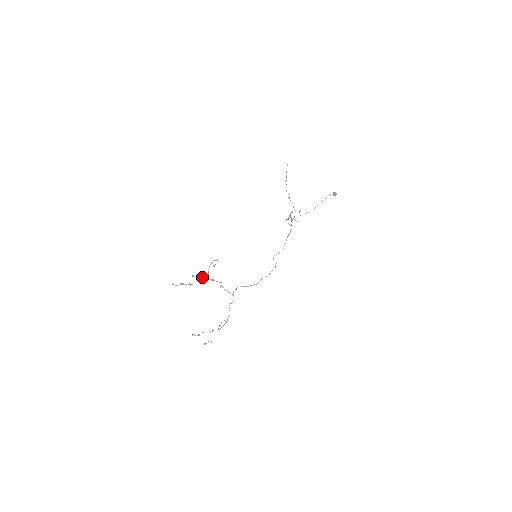
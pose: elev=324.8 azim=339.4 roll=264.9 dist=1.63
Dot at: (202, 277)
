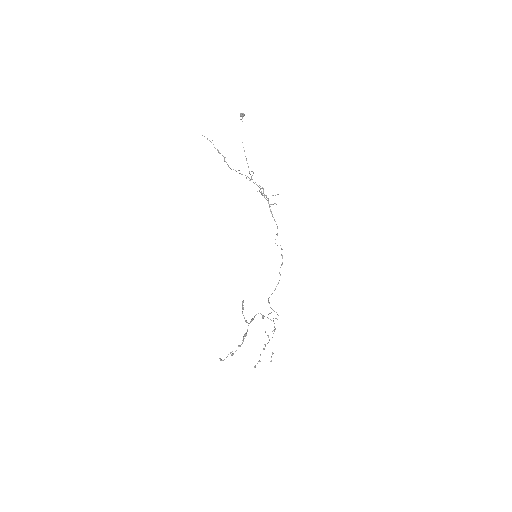
Dot at: (247, 331)
